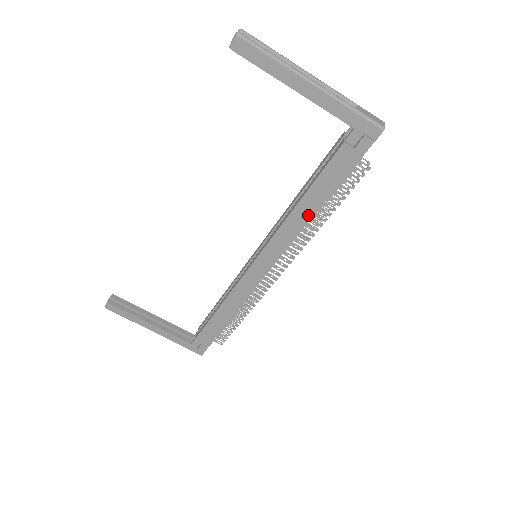
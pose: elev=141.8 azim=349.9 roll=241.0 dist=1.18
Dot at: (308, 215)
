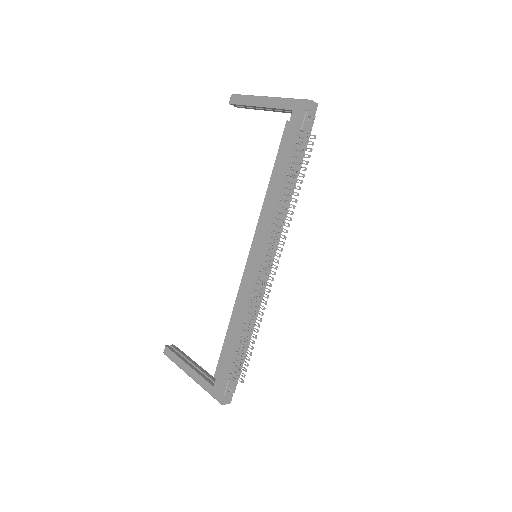
Dot at: (277, 190)
